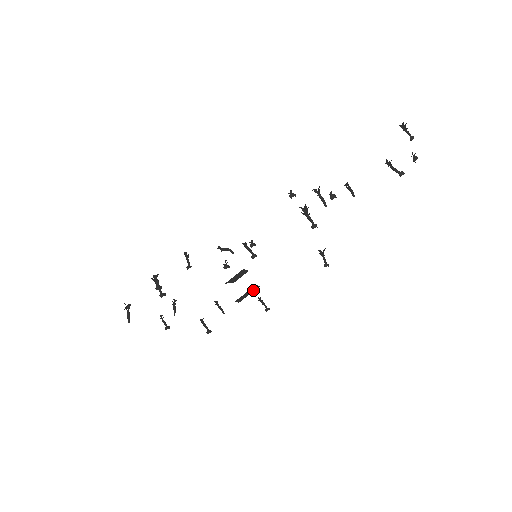
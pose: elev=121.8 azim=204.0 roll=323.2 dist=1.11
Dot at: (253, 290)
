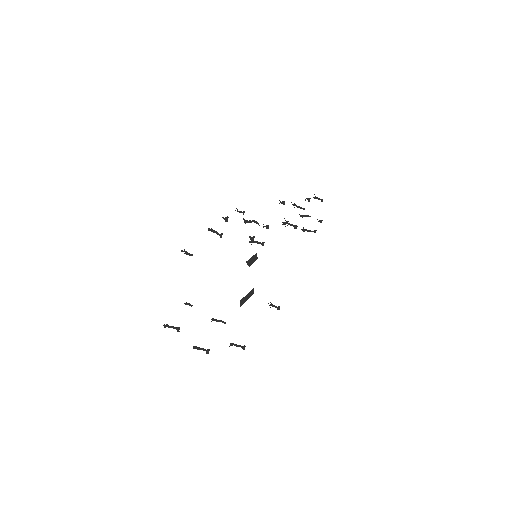
Dot at: (250, 295)
